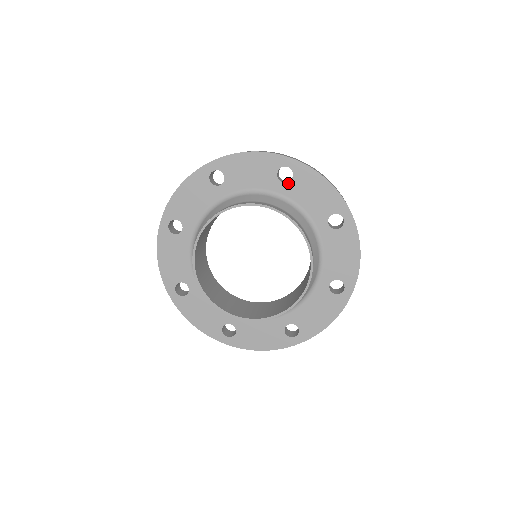
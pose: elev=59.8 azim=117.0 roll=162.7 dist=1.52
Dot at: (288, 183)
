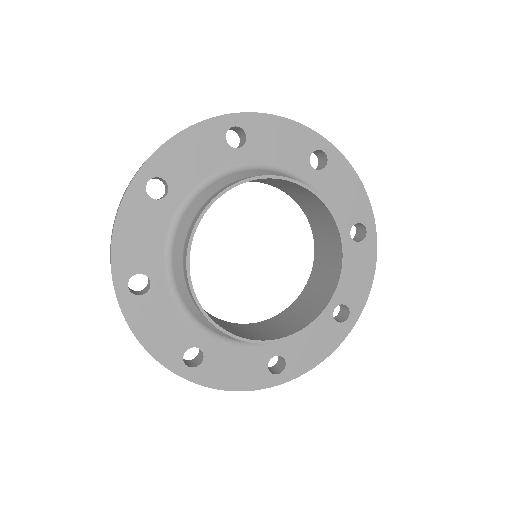
Dot at: (245, 146)
